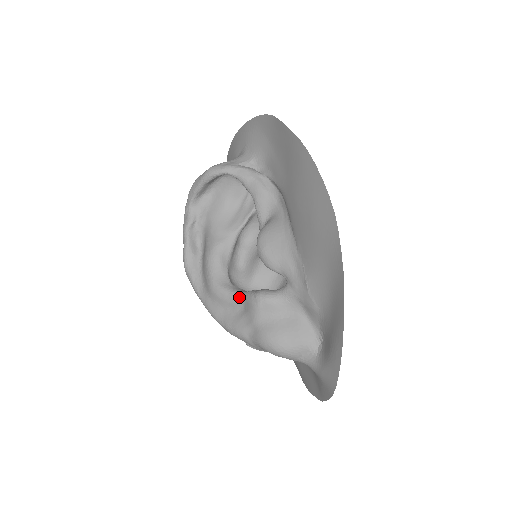
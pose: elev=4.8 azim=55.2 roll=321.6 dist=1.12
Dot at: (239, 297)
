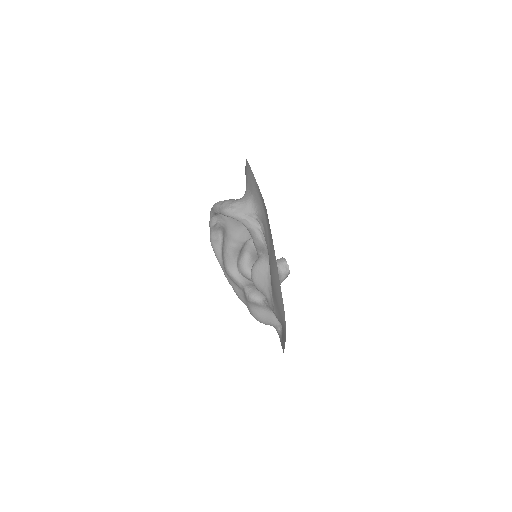
Dot at: (241, 286)
